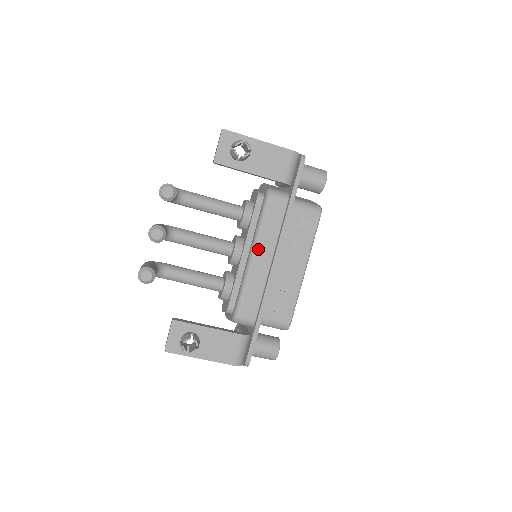
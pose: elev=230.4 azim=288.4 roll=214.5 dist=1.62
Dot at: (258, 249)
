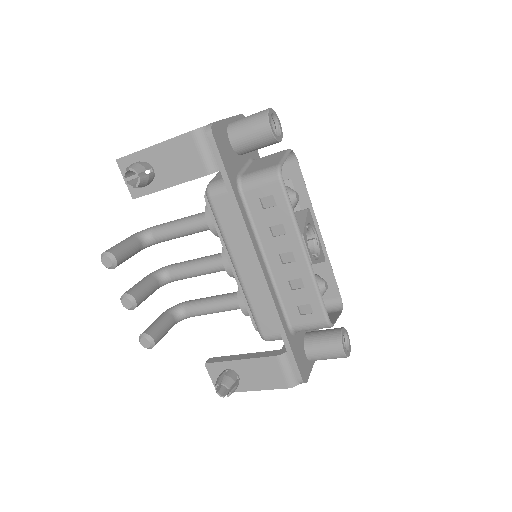
Dot at: (235, 260)
